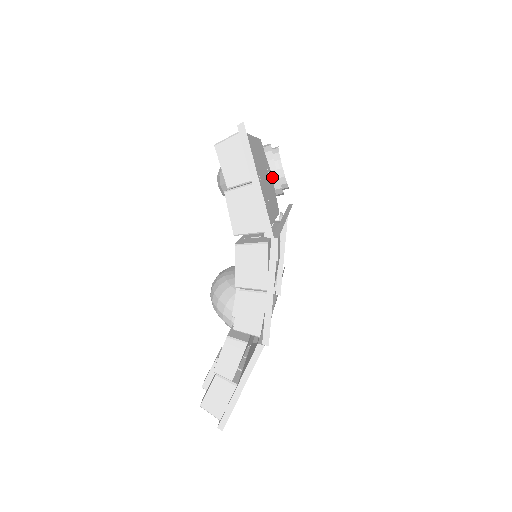
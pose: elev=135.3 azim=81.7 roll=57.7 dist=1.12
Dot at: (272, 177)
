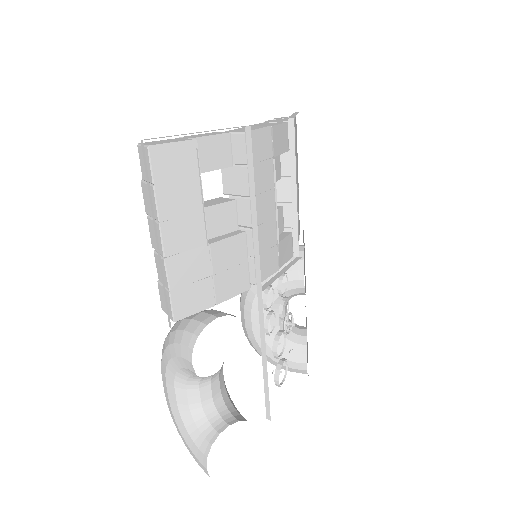
Dot at: (299, 249)
